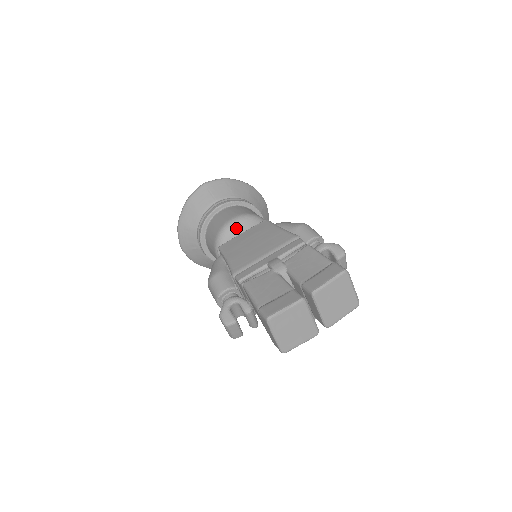
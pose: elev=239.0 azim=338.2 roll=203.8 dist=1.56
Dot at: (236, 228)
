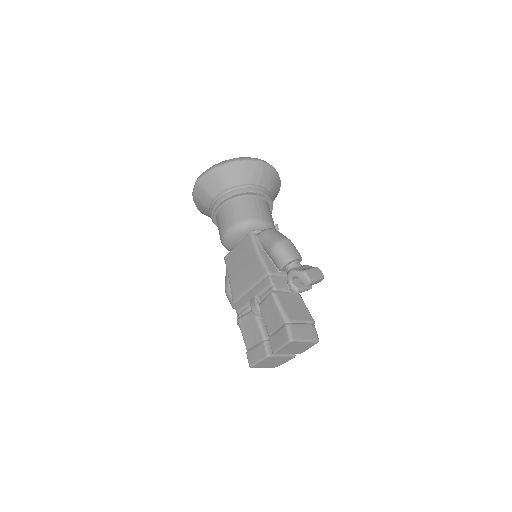
Dot at: (231, 240)
